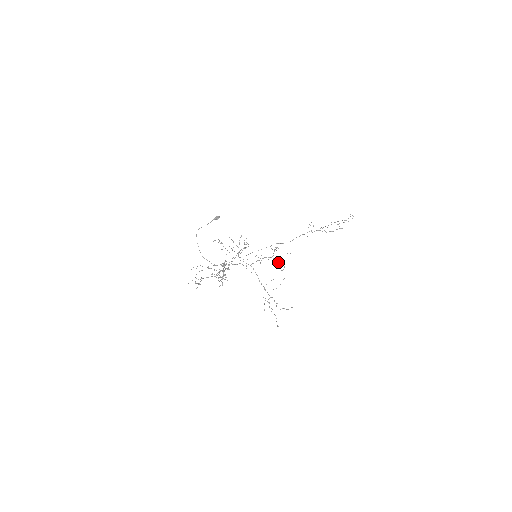
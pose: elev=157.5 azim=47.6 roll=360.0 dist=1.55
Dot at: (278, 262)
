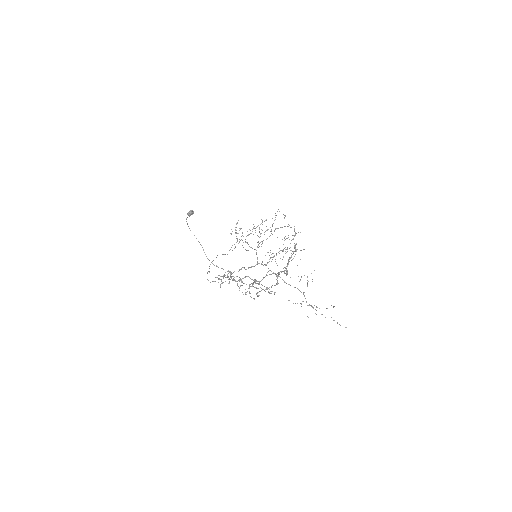
Dot at: (282, 259)
